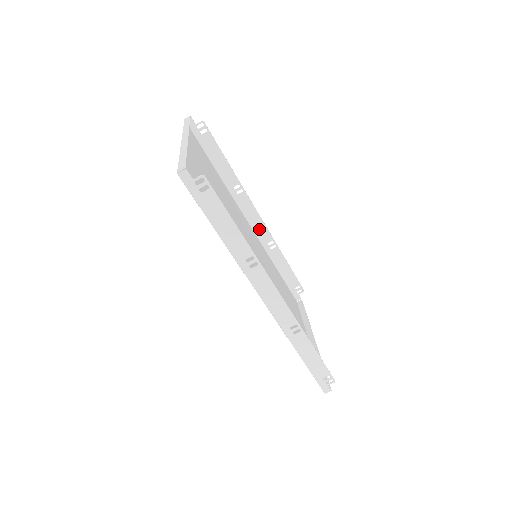
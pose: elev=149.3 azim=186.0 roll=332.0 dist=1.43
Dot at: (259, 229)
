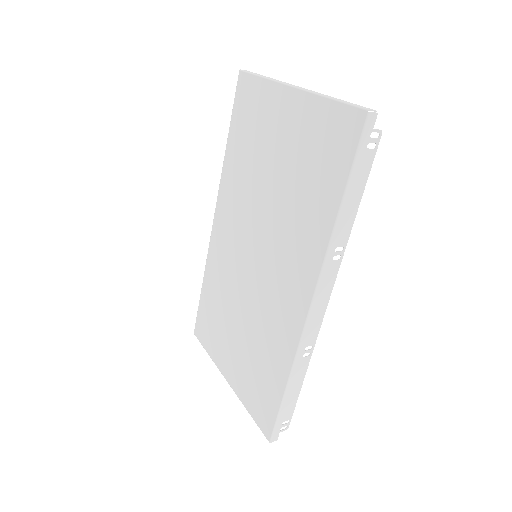
Dot at: occluded
